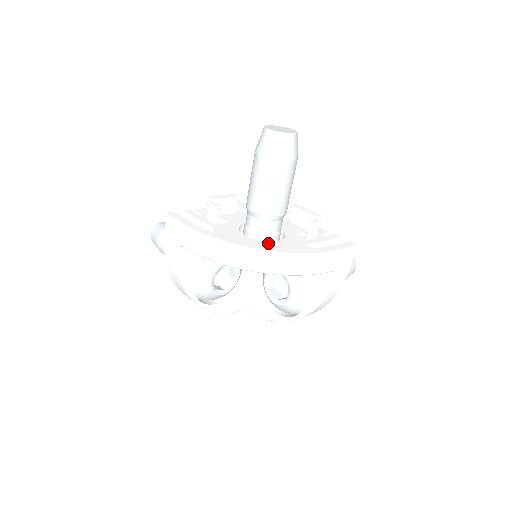
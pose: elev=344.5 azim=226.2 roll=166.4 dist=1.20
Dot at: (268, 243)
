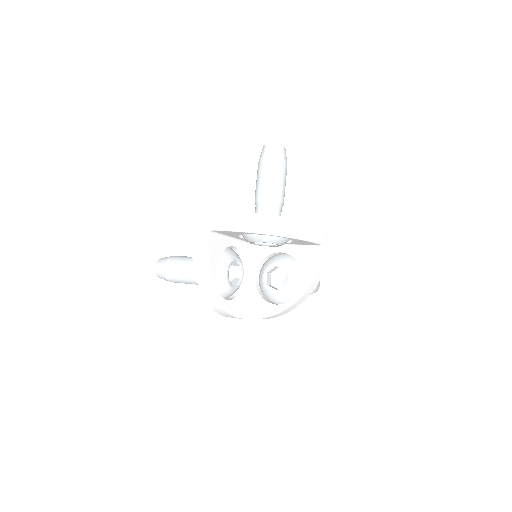
Dot at: occluded
